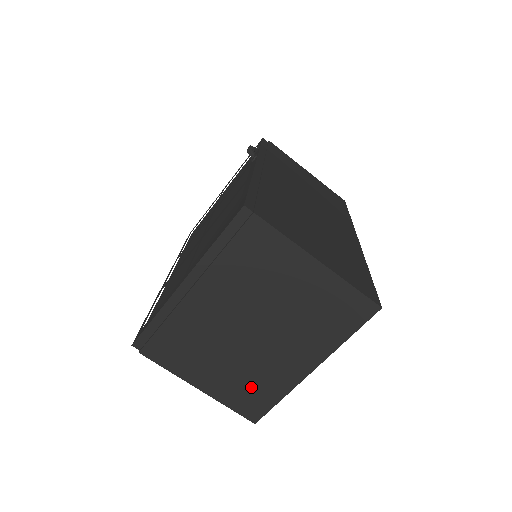
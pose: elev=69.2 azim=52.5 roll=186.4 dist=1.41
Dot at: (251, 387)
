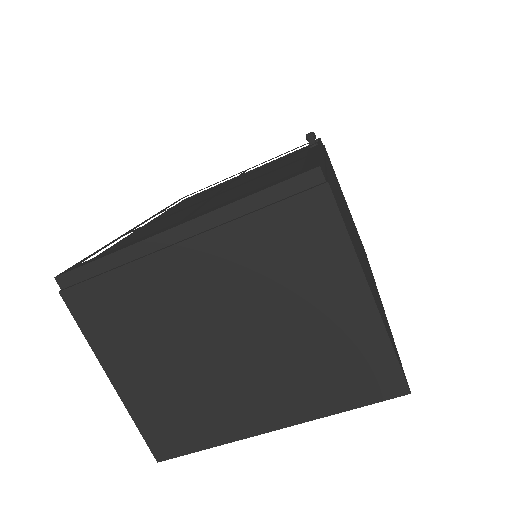
Dot at: (182, 412)
